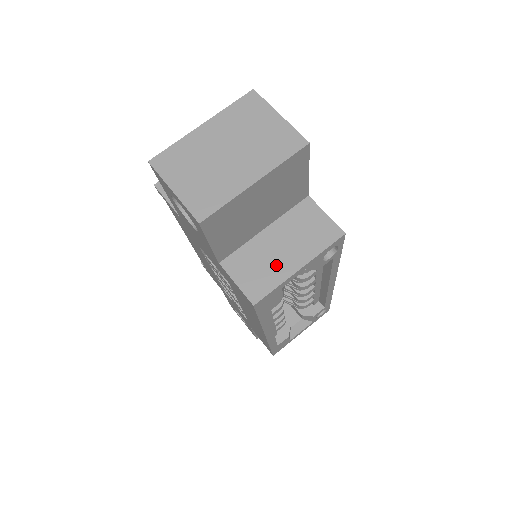
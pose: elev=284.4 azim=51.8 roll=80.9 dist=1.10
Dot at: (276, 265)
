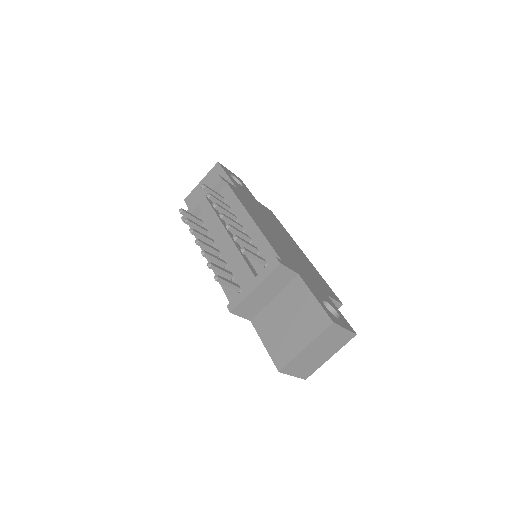
Dot at: occluded
